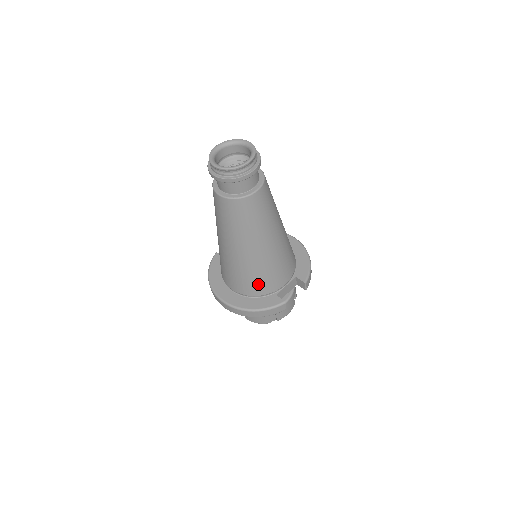
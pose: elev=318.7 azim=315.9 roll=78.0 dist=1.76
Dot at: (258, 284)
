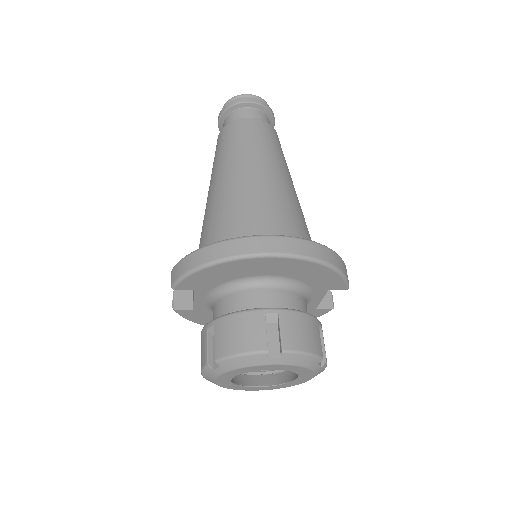
Dot at: (306, 235)
